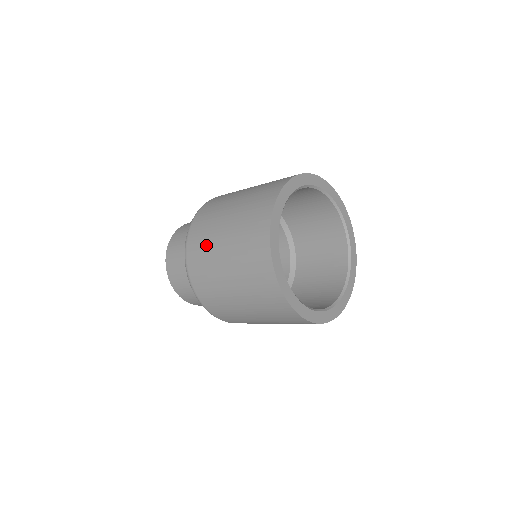
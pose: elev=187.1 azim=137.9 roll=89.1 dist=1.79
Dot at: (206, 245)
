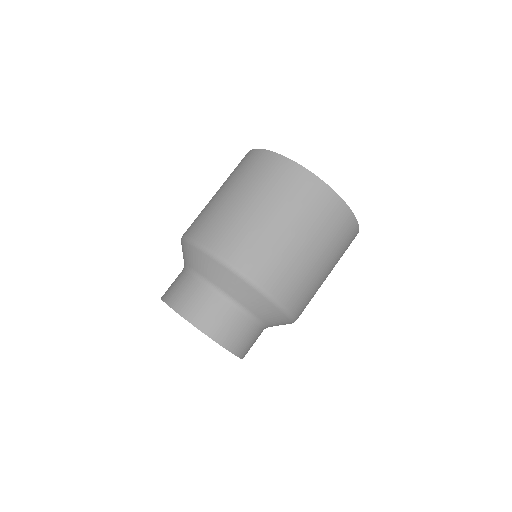
Dot at: (208, 212)
